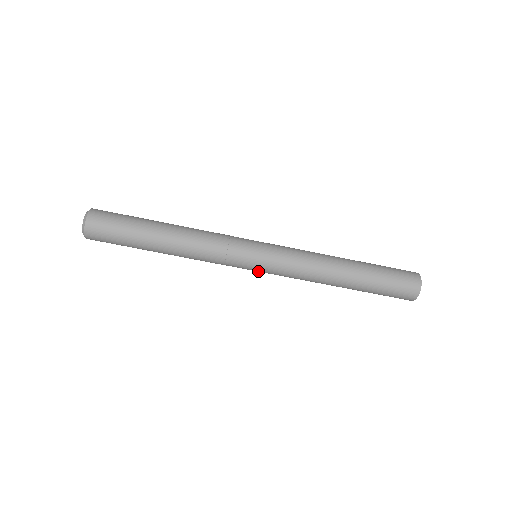
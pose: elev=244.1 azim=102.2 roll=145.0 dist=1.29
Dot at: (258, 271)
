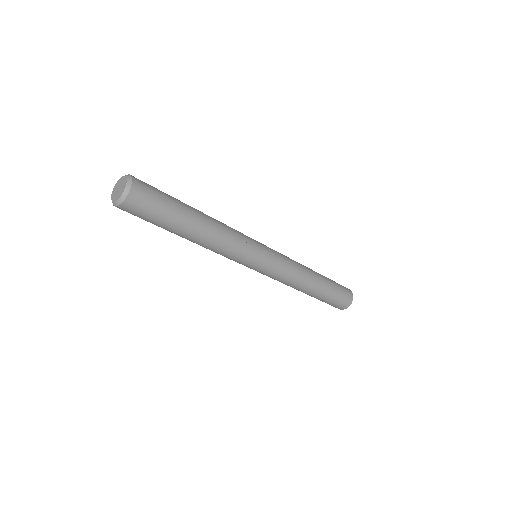
Dot at: (260, 269)
